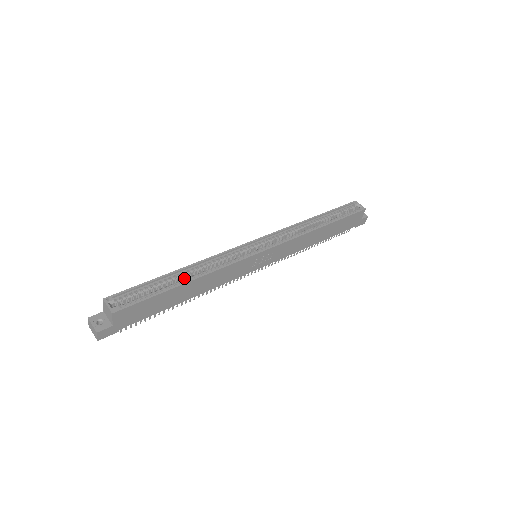
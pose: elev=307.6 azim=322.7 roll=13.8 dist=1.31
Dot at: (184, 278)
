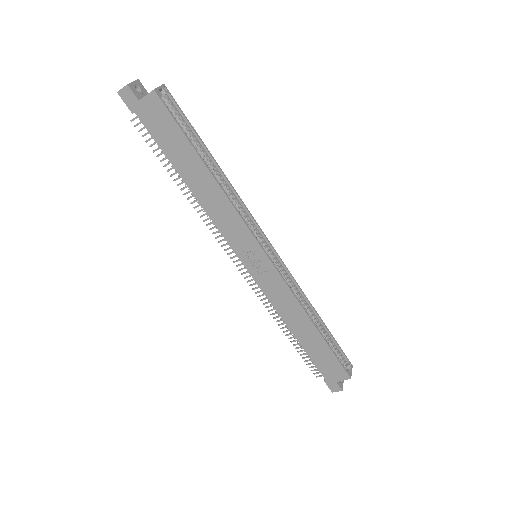
Dot at: occluded
